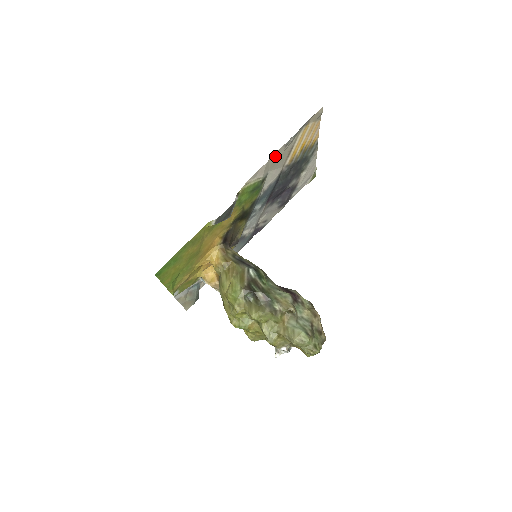
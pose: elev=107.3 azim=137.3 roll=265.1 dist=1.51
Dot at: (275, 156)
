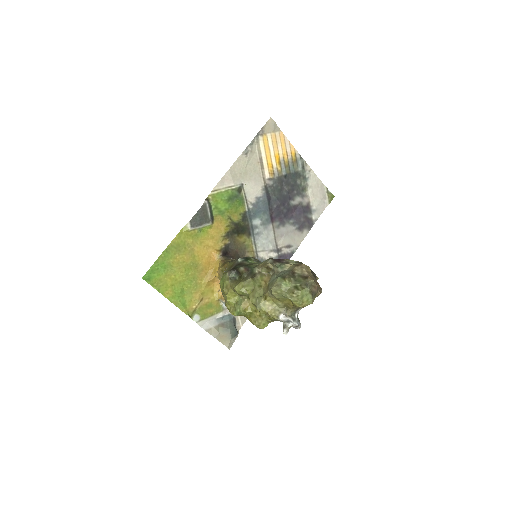
Dot at: (238, 165)
